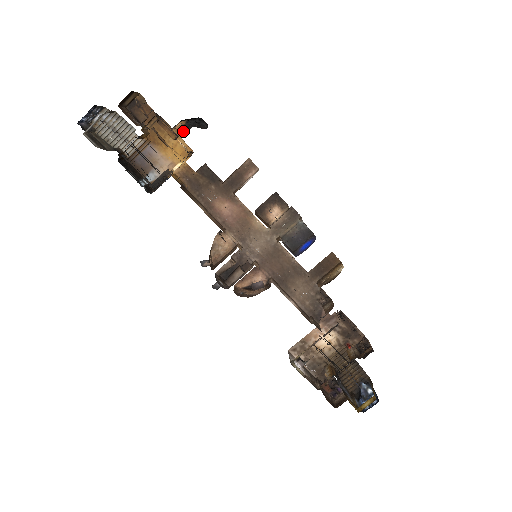
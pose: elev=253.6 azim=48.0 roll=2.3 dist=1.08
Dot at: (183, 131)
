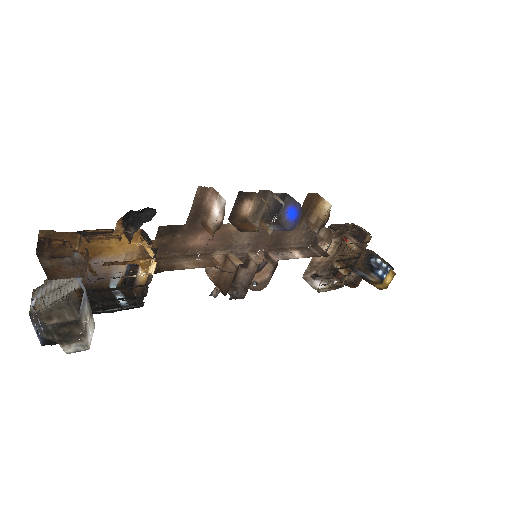
Dot at: (124, 228)
